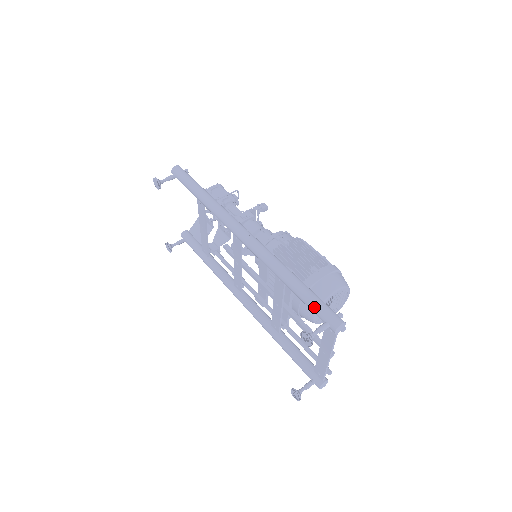
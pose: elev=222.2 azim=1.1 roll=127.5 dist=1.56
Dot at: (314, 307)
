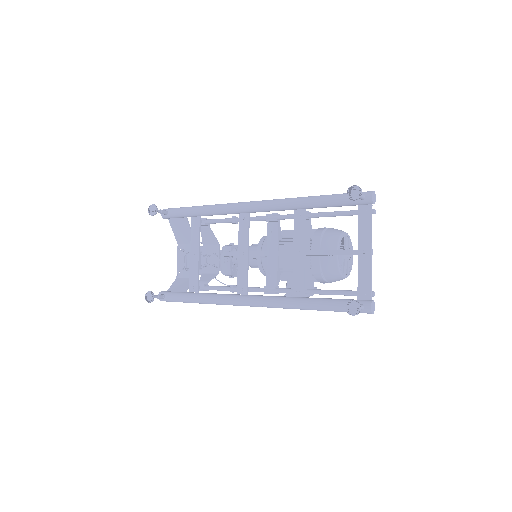
Dot at: (344, 195)
